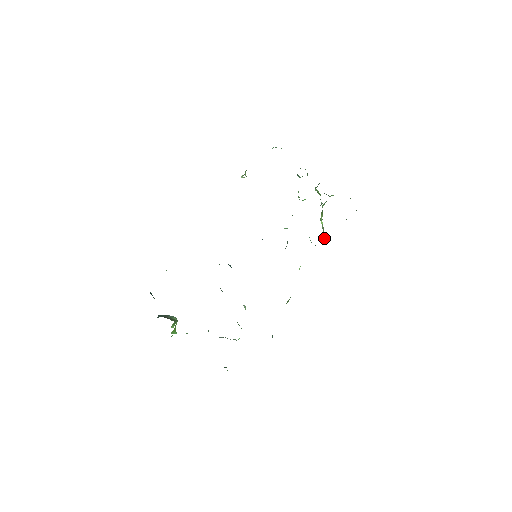
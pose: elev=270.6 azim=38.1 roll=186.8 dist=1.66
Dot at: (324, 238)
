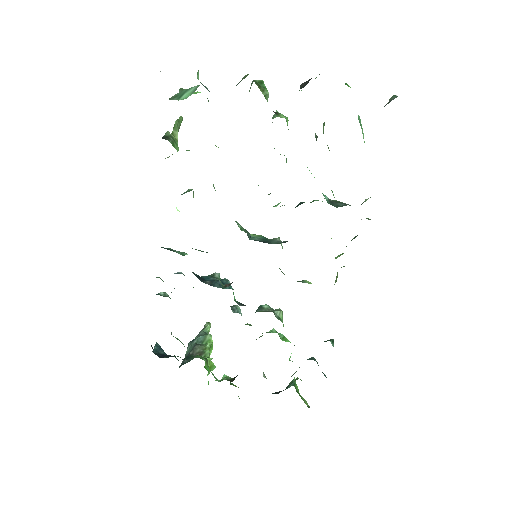
Dot at: occluded
